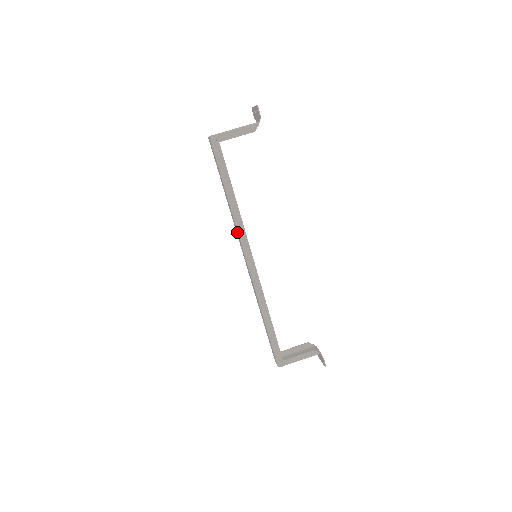
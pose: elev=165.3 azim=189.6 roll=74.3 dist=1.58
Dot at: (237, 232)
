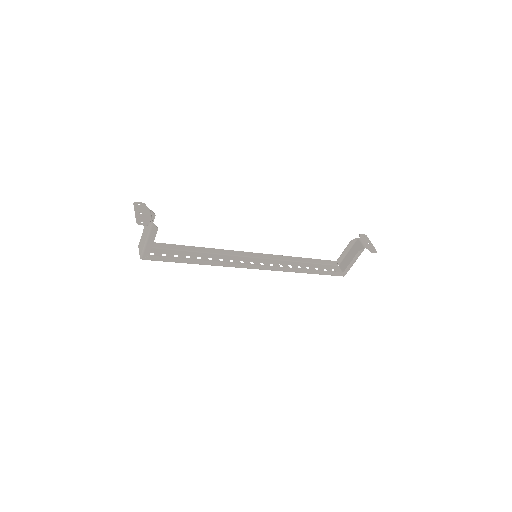
Dot at: (228, 265)
